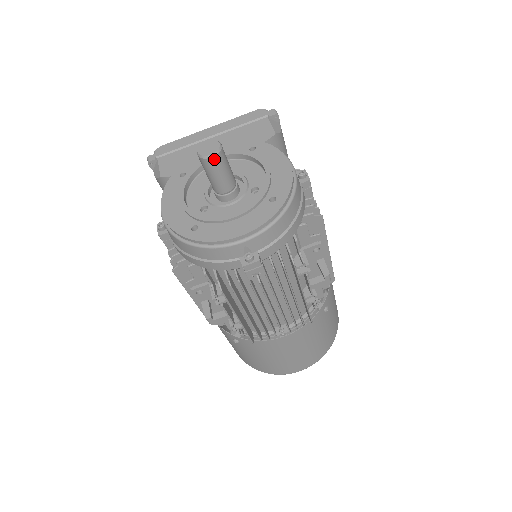
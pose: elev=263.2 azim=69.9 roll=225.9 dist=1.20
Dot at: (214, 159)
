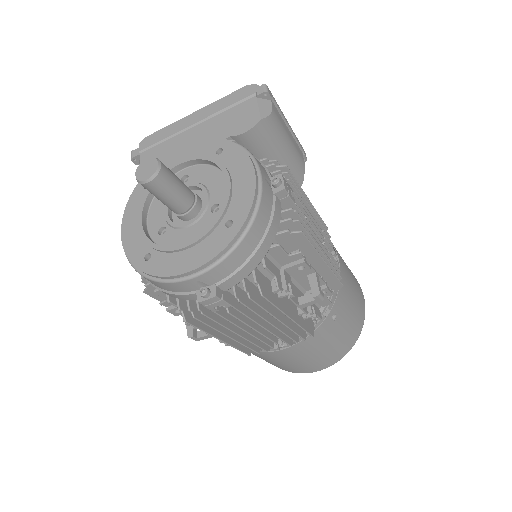
Dot at: (152, 183)
